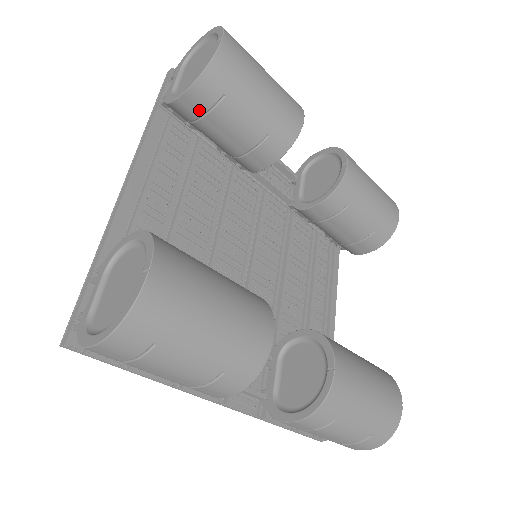
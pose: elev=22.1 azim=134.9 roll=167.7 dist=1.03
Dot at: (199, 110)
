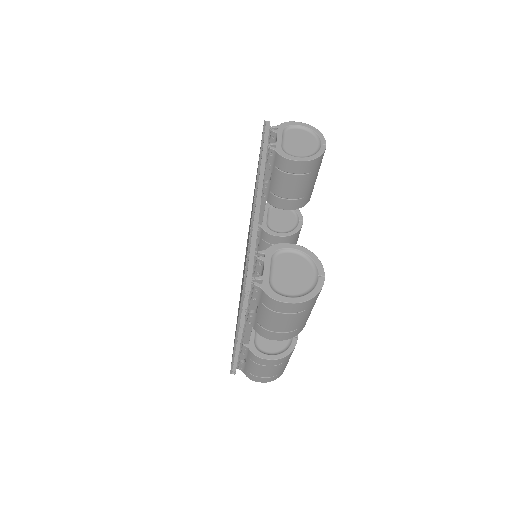
Dot at: (294, 171)
